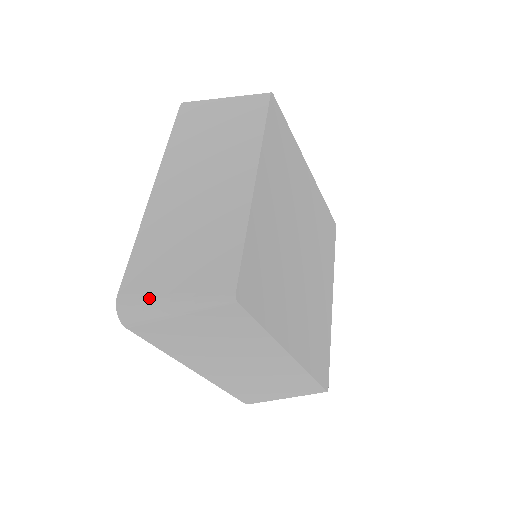
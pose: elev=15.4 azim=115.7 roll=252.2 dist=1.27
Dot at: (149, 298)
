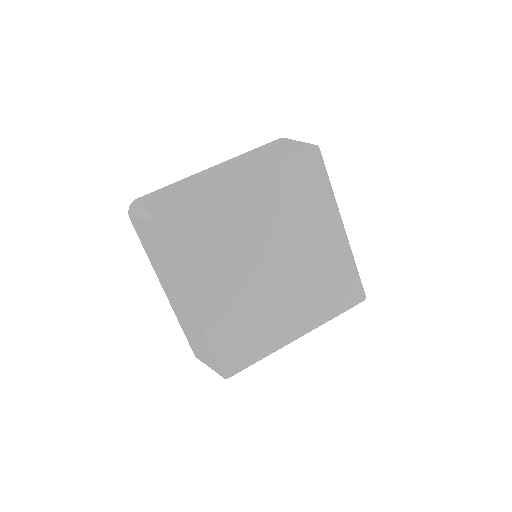
Dot at: occluded
